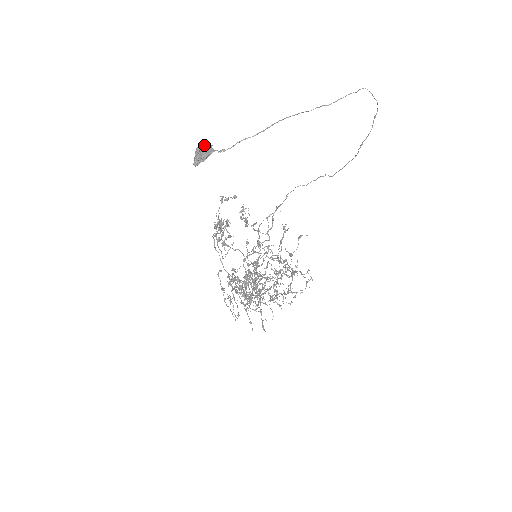
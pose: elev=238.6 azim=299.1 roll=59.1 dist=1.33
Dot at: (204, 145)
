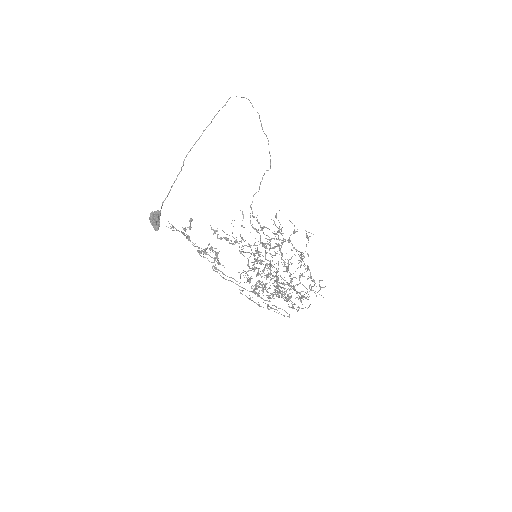
Dot at: (153, 214)
